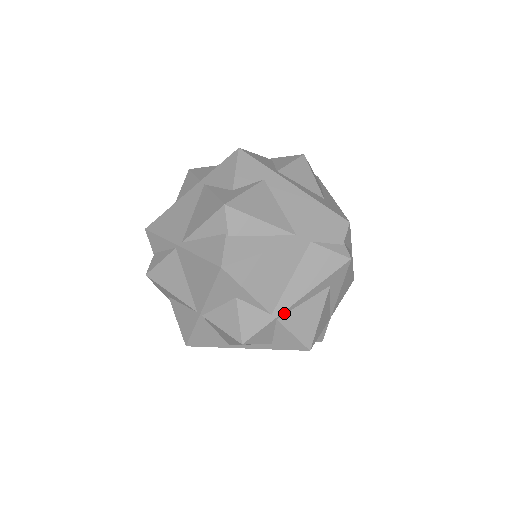
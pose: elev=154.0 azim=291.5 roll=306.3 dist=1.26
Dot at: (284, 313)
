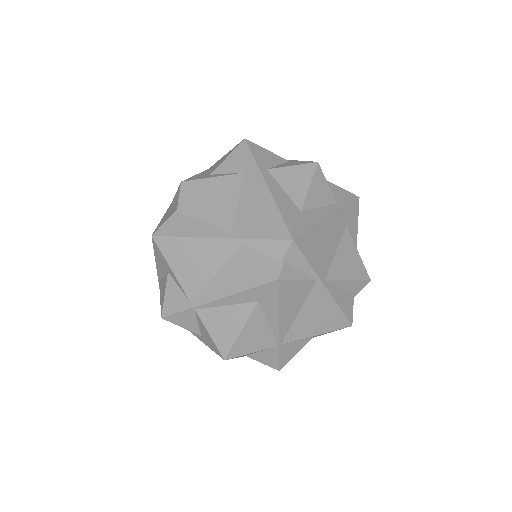
Dot at: (203, 307)
